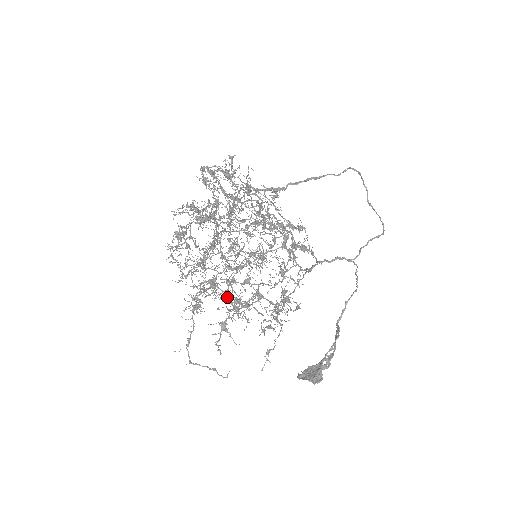
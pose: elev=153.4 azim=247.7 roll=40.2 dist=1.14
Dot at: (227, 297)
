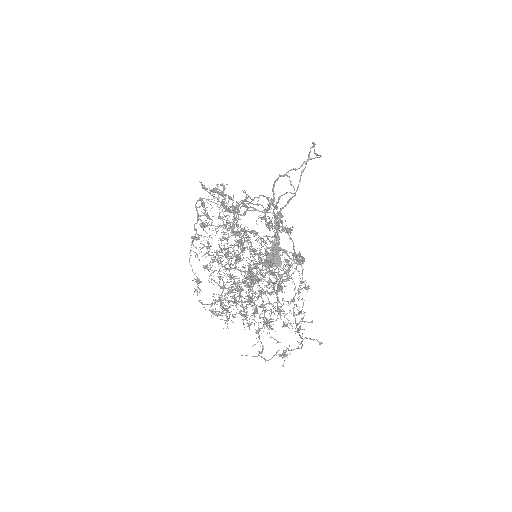
Dot at: (300, 337)
